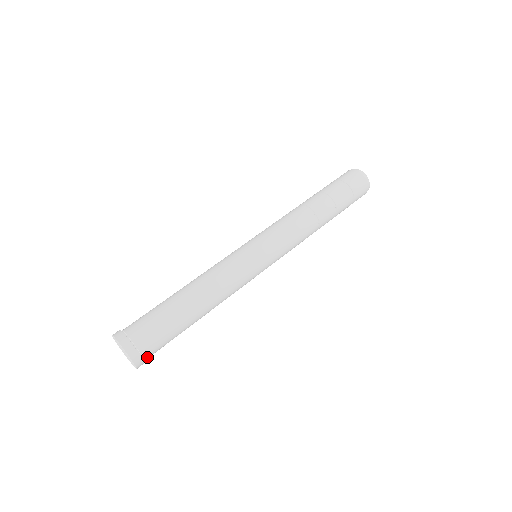
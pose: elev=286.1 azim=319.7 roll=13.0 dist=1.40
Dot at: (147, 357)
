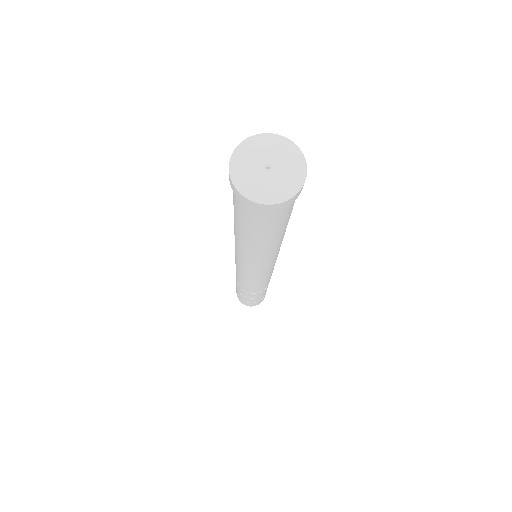
Dot at: occluded
